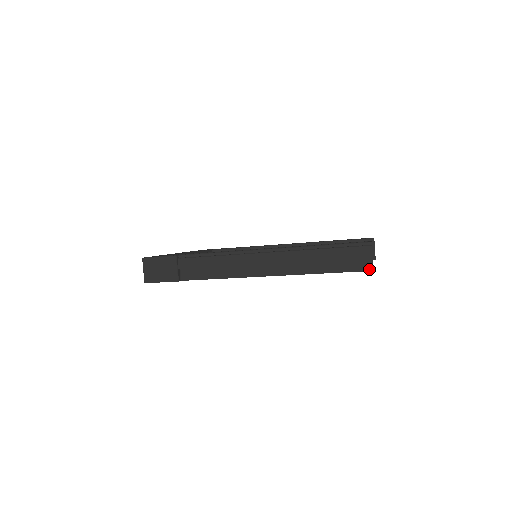
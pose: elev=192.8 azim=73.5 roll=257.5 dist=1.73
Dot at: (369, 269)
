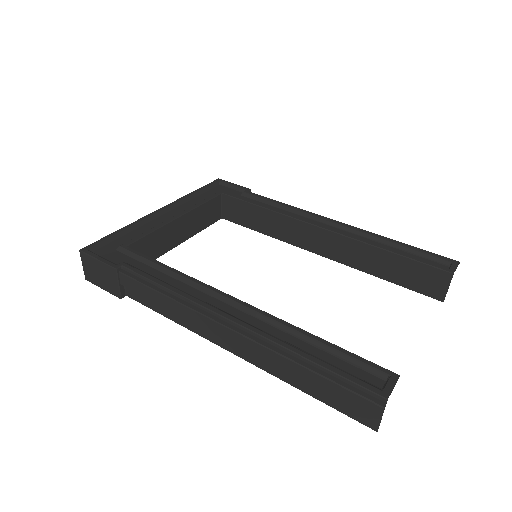
Dot at: (371, 426)
